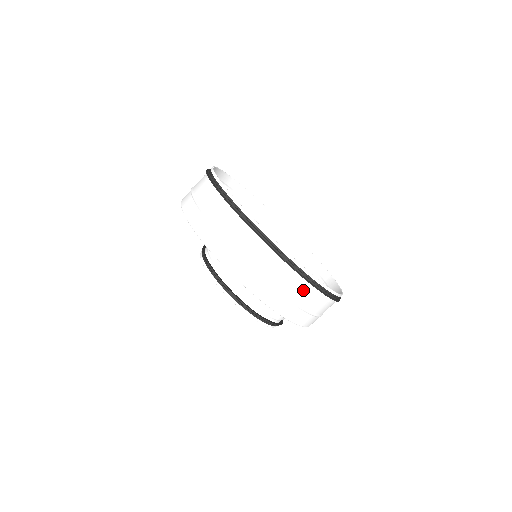
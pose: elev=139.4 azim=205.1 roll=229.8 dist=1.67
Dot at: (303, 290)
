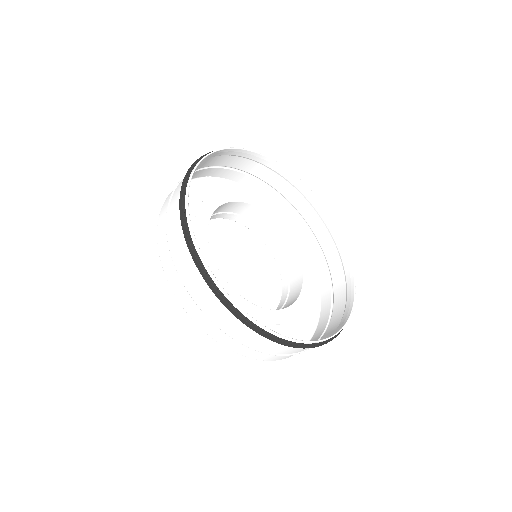
Dot at: occluded
